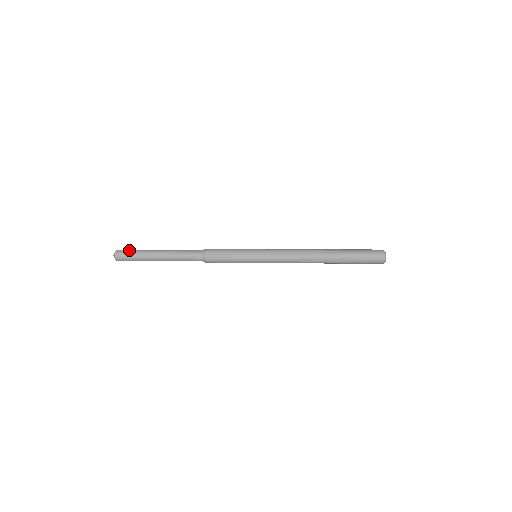
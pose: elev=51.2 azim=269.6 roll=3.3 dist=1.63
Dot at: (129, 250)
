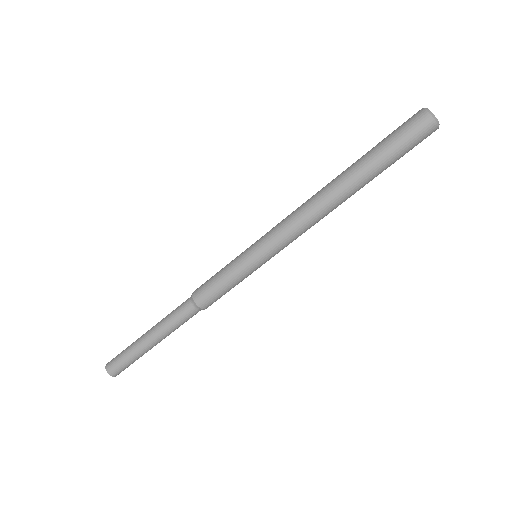
Dot at: (117, 356)
